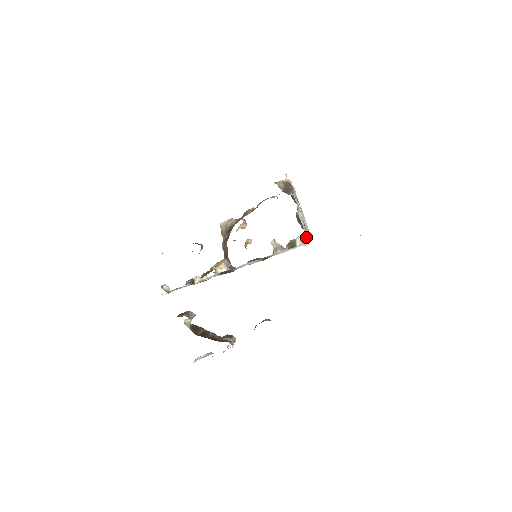
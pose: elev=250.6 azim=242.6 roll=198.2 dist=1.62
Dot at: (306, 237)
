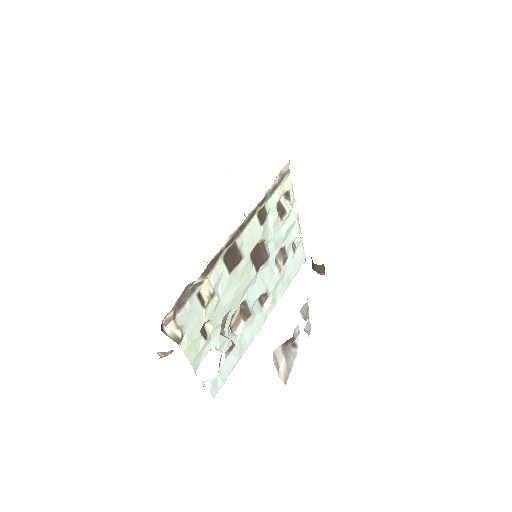
Dot at: occluded
